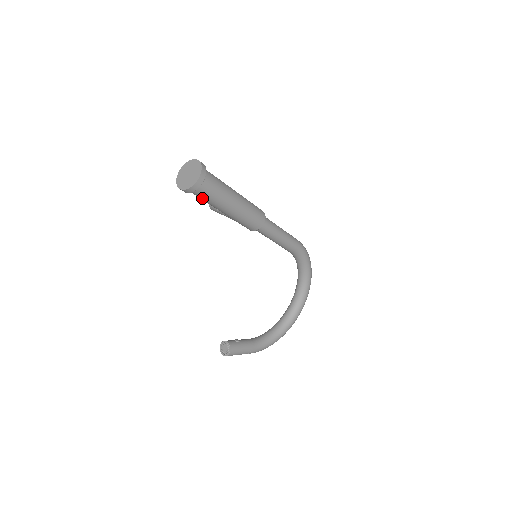
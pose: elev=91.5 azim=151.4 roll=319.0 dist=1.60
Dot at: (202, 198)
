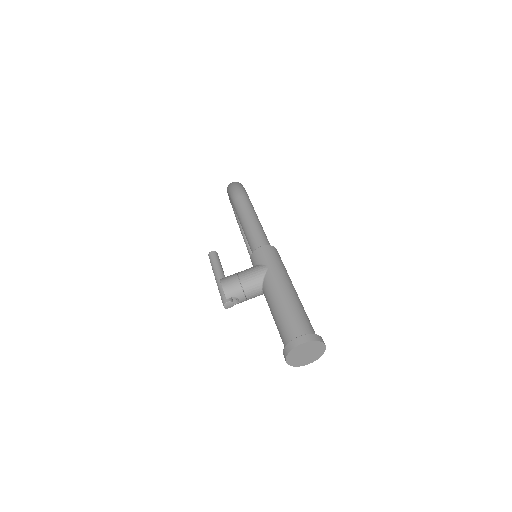
Dot at: occluded
